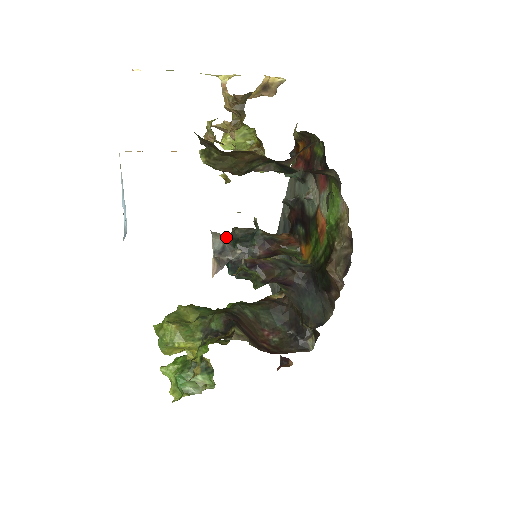
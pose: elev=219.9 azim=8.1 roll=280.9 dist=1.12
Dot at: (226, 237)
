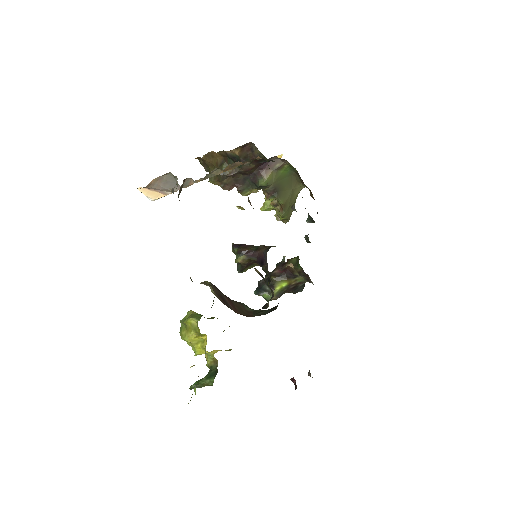
Dot at: occluded
